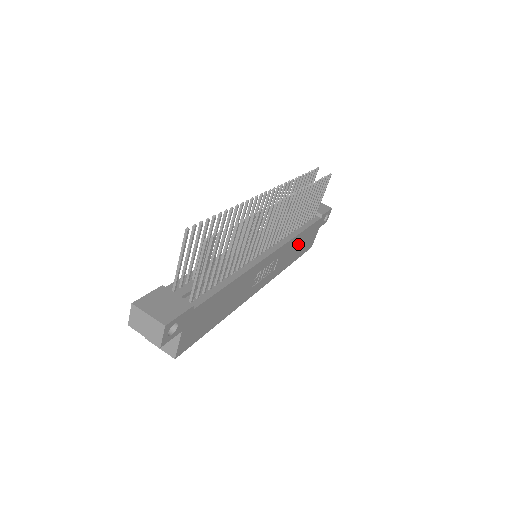
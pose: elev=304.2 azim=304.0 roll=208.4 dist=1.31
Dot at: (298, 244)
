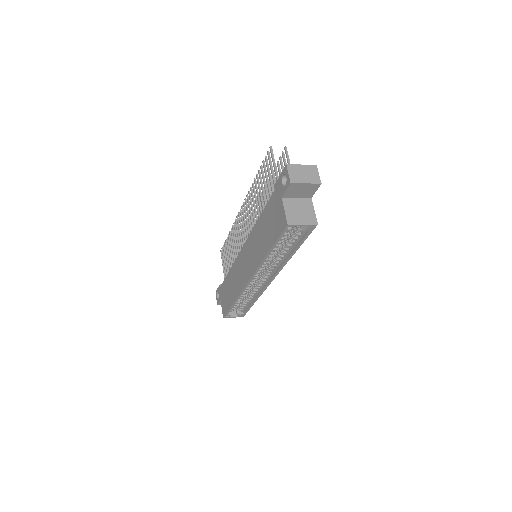
Dot at: occluded
